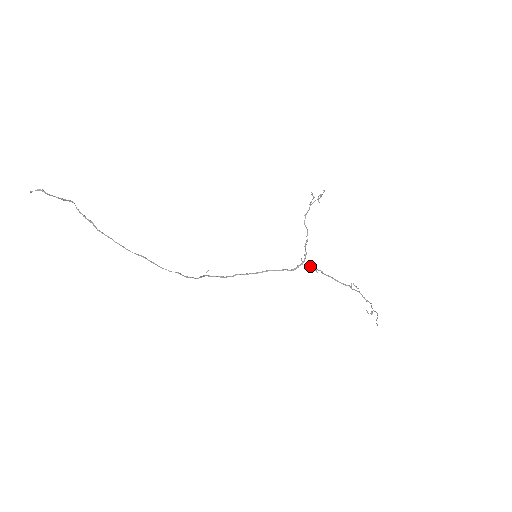
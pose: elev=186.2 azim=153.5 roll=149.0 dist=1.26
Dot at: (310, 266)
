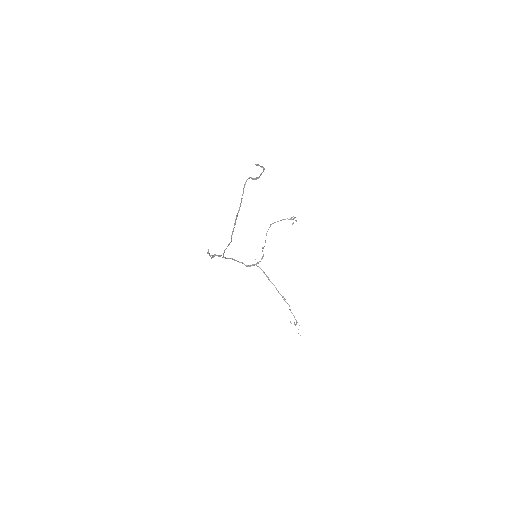
Dot at: occluded
